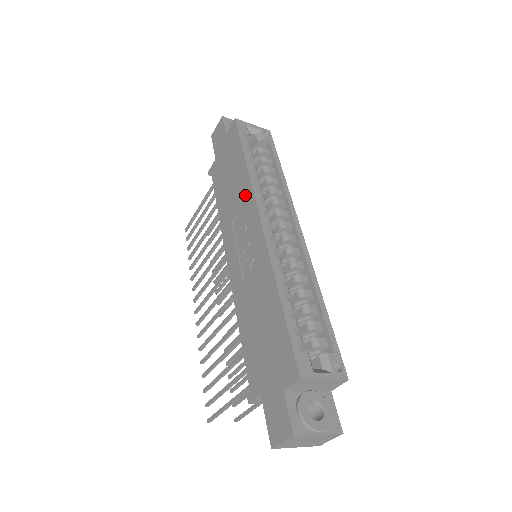
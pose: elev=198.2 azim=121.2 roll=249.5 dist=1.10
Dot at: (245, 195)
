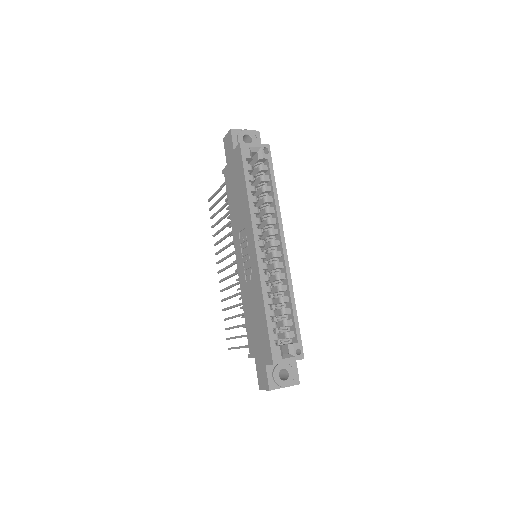
Dot at: (246, 219)
